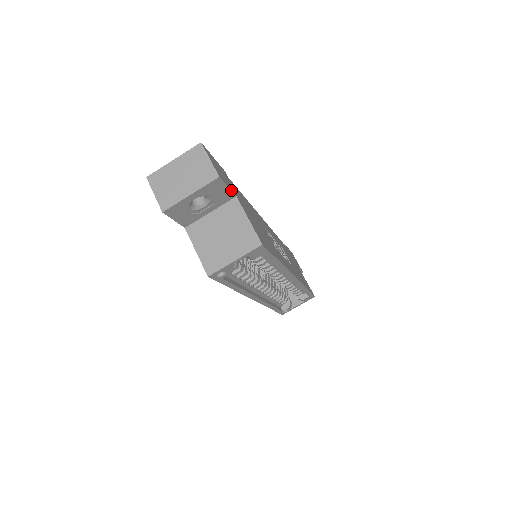
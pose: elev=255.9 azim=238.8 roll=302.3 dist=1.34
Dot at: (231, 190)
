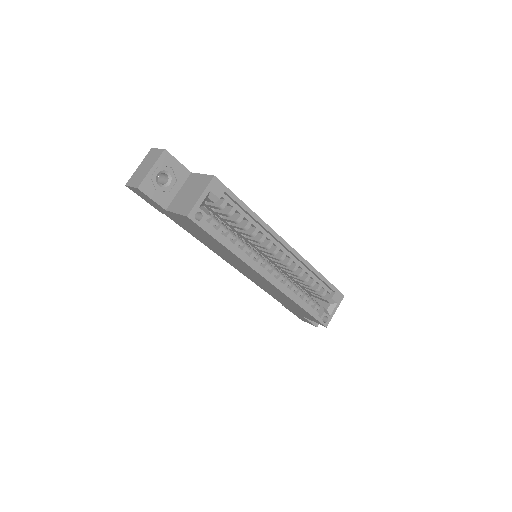
Dot at: (183, 165)
